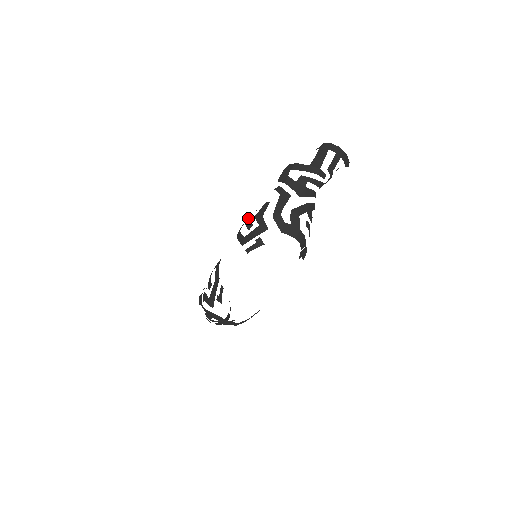
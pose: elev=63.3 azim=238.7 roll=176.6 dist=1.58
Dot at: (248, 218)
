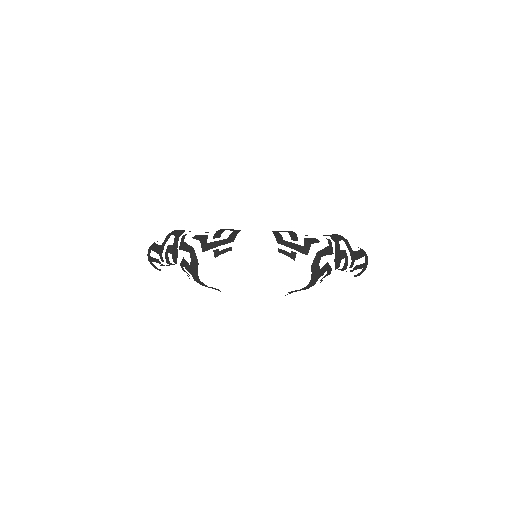
Dot at: (294, 232)
